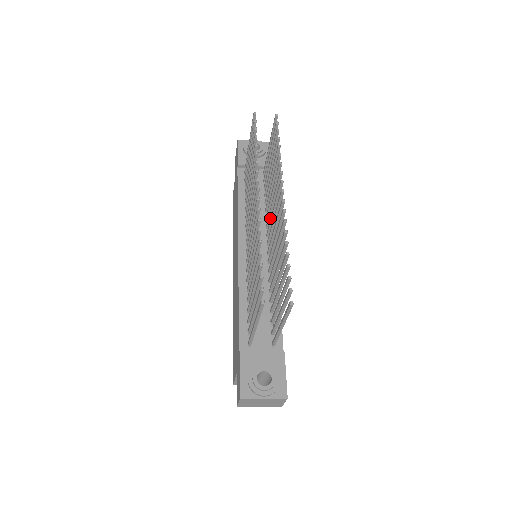
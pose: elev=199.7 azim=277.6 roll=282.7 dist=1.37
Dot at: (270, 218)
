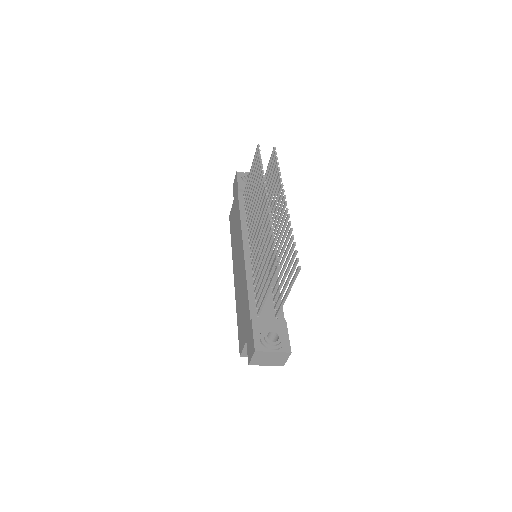
Dot at: occluded
